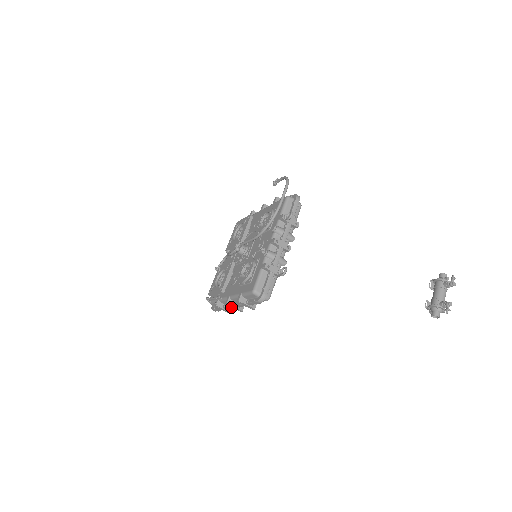
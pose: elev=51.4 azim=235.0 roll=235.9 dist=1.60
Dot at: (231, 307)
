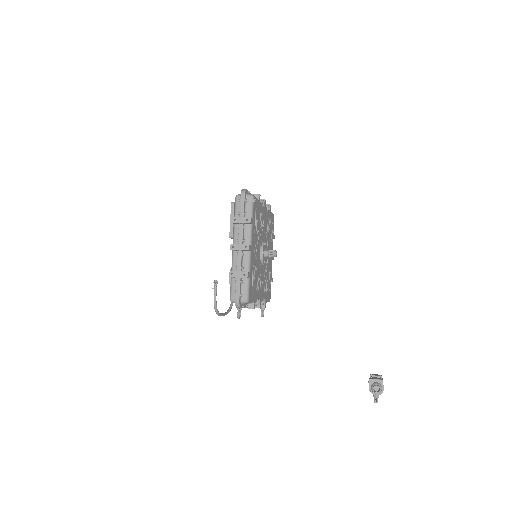
Dot at: occluded
